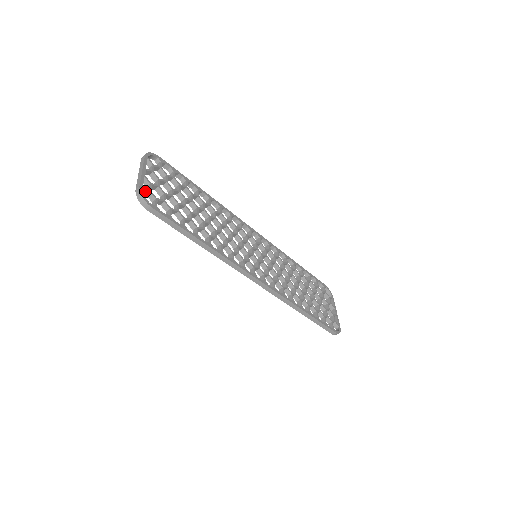
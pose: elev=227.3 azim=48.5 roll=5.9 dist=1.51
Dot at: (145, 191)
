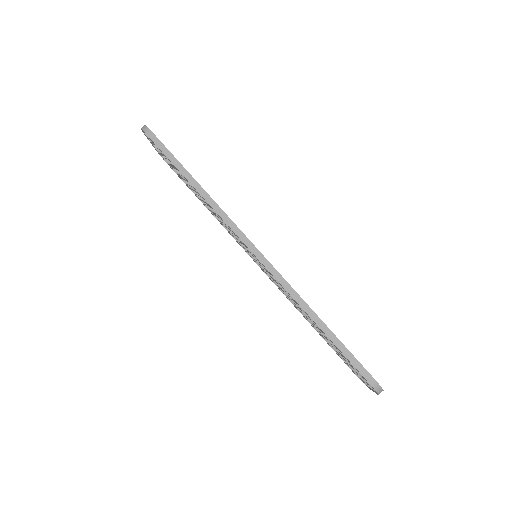
Dot at: occluded
